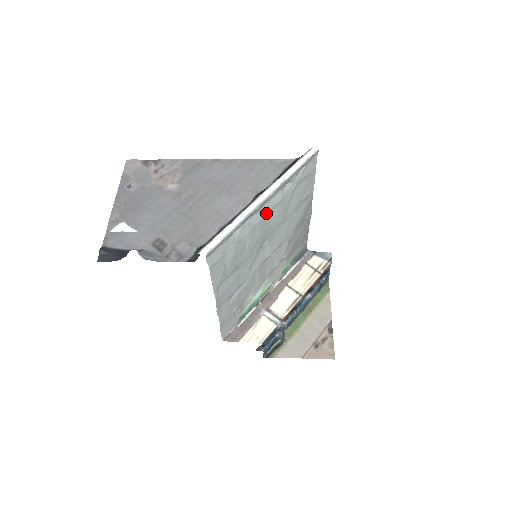
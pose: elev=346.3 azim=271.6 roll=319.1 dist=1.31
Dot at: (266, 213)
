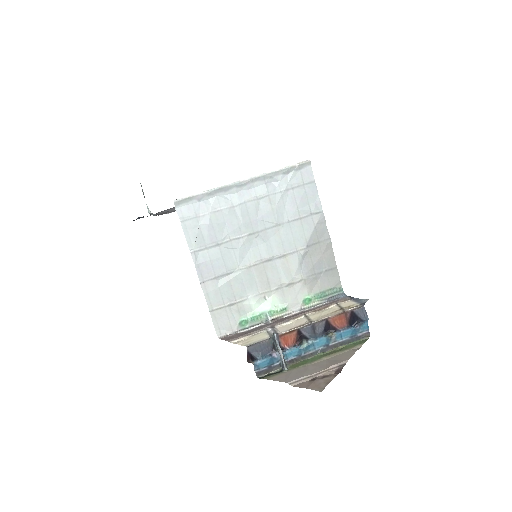
Dot at: (248, 199)
